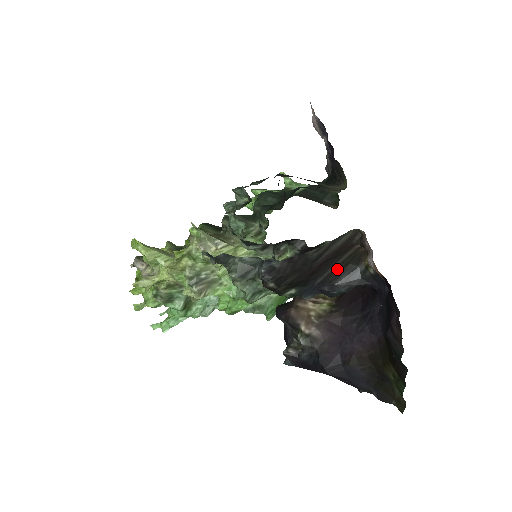
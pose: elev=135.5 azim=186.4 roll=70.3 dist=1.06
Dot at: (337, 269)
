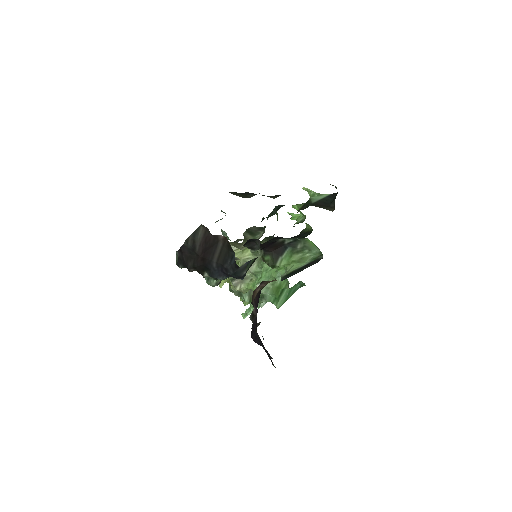
Dot at: (222, 256)
